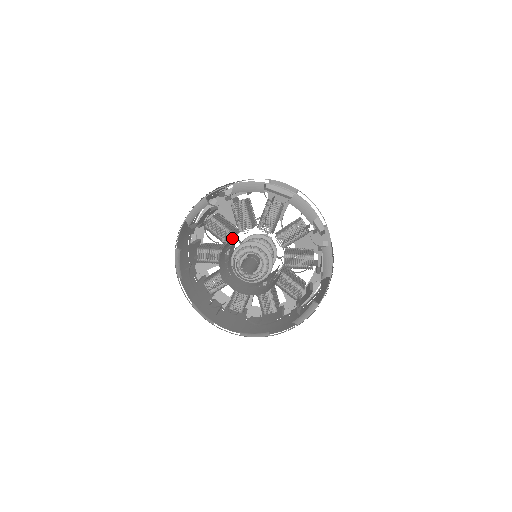
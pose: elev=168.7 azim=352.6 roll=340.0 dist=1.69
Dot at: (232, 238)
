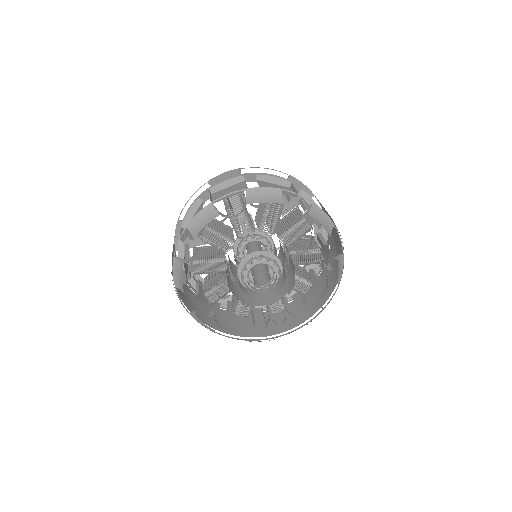
Dot at: occluded
